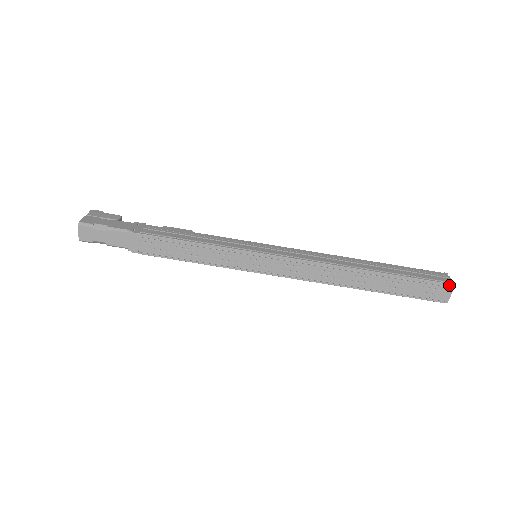
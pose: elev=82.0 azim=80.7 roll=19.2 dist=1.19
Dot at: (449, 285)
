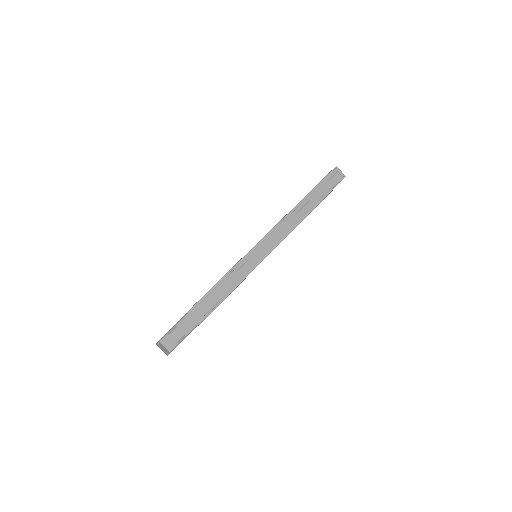
Dot at: (334, 169)
